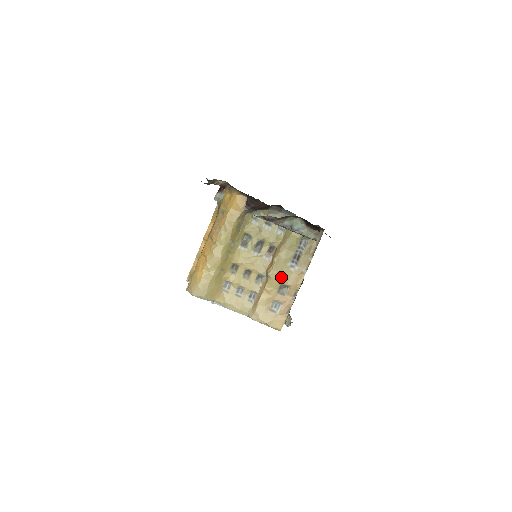
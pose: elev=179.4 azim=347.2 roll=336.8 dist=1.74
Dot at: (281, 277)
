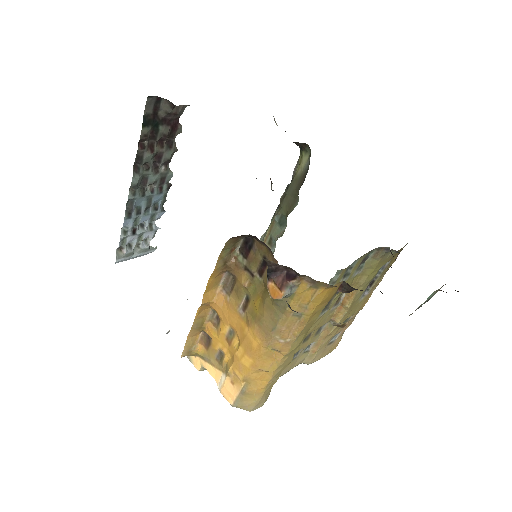
Dot at: (350, 314)
